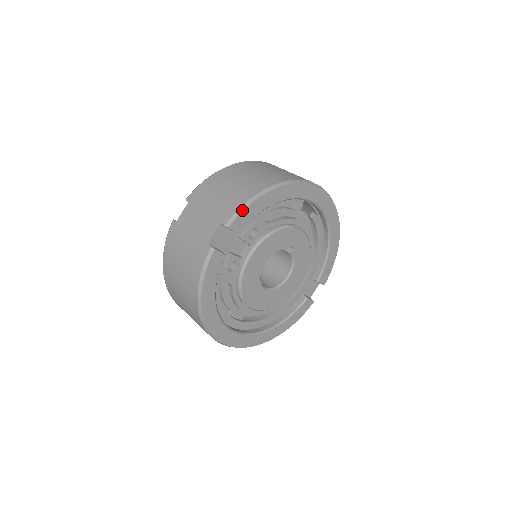
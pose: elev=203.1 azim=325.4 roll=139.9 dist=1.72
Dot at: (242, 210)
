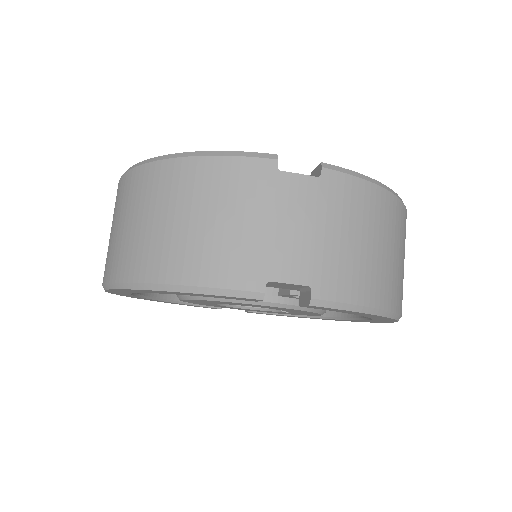
Dot at: (346, 309)
